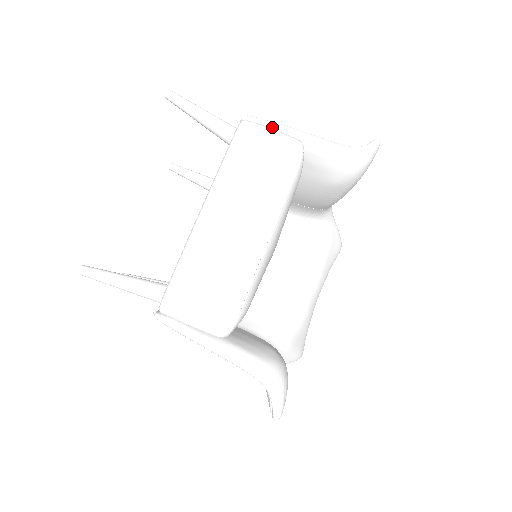
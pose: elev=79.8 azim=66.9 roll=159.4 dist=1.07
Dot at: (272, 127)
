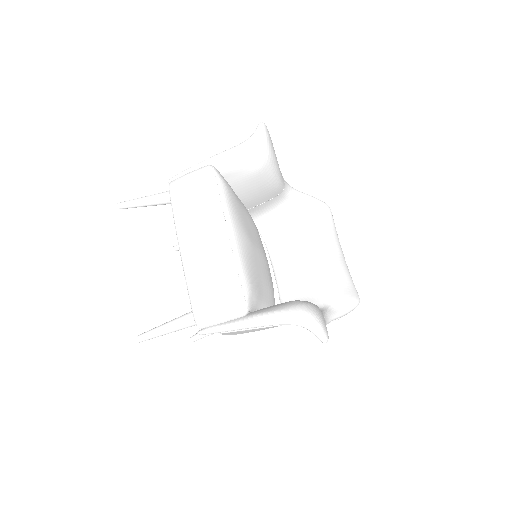
Dot at: (188, 172)
